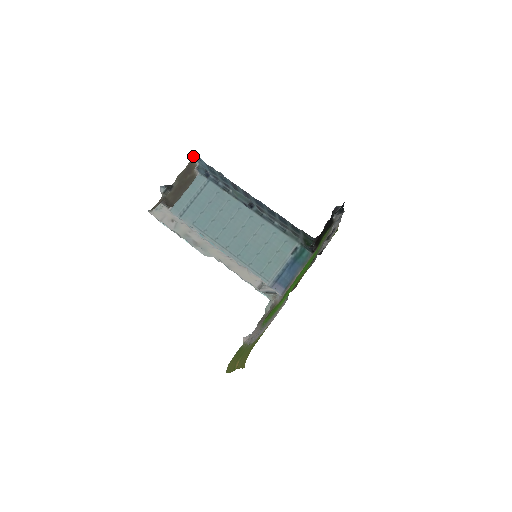
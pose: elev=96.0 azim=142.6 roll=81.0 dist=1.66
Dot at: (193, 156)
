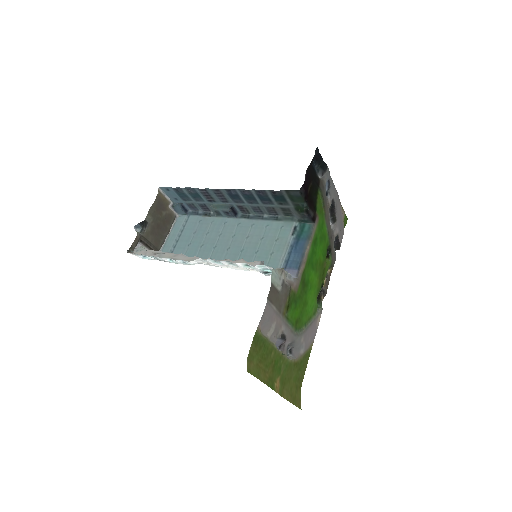
Dot at: (161, 191)
